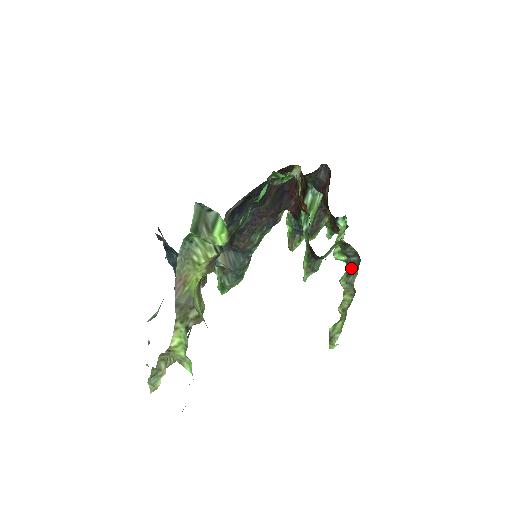
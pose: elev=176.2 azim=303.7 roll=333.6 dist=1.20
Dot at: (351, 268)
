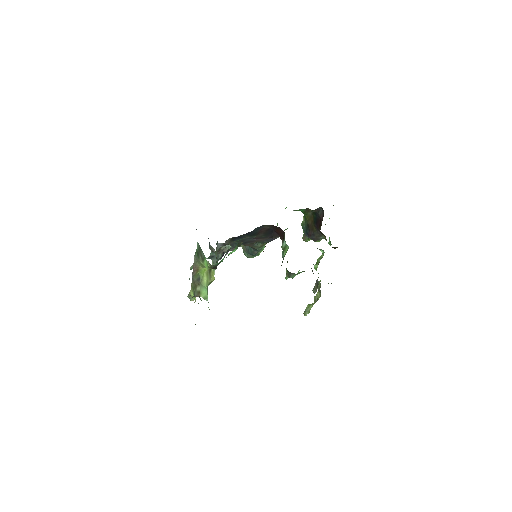
Dot at: (315, 285)
